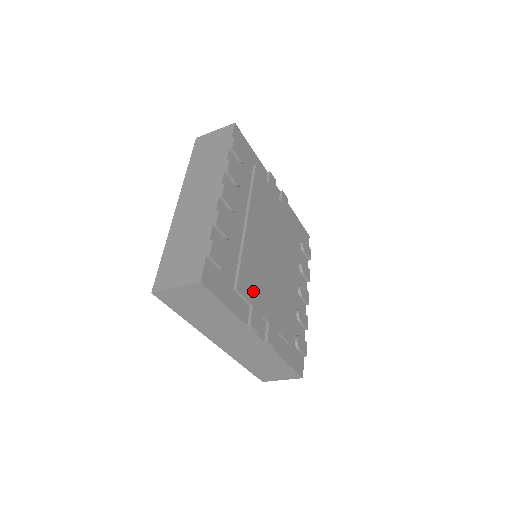
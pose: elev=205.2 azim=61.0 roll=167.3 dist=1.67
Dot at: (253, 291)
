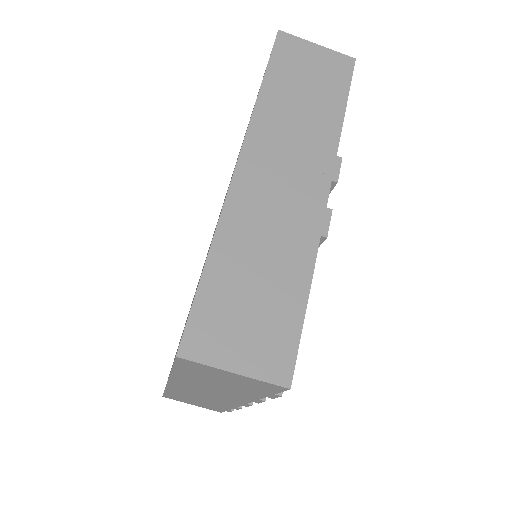
Dot at: occluded
